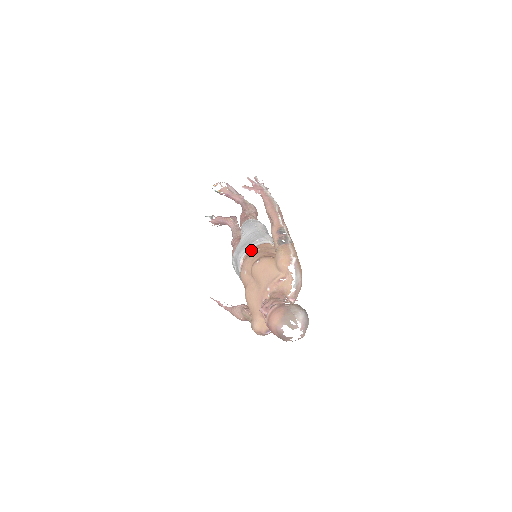
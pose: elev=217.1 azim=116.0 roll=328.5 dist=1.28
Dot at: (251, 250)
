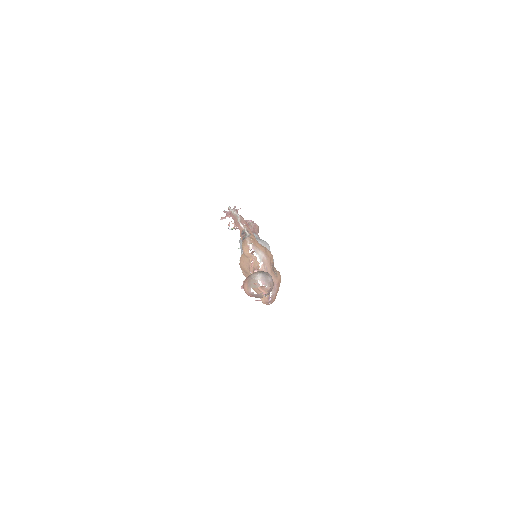
Dot at: occluded
